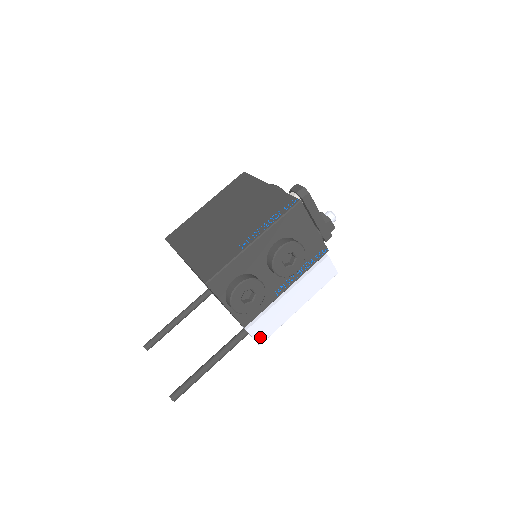
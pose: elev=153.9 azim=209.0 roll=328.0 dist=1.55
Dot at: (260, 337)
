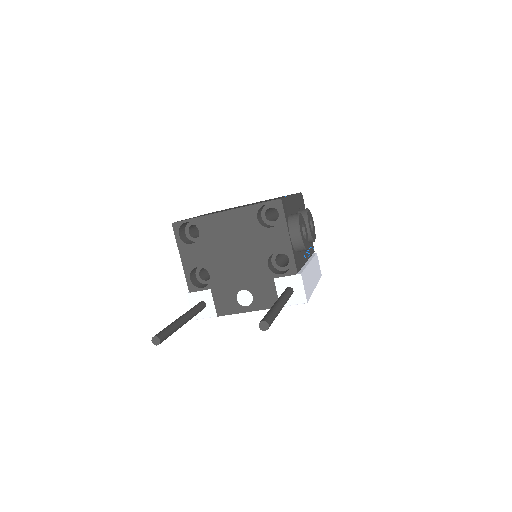
Dot at: (306, 293)
